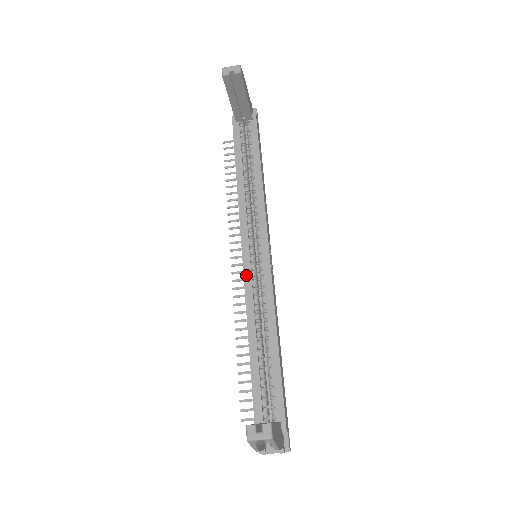
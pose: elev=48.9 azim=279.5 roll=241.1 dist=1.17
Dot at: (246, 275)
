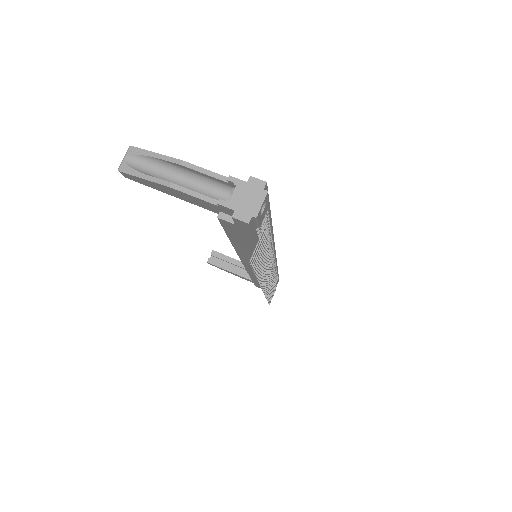
Dot at: occluded
